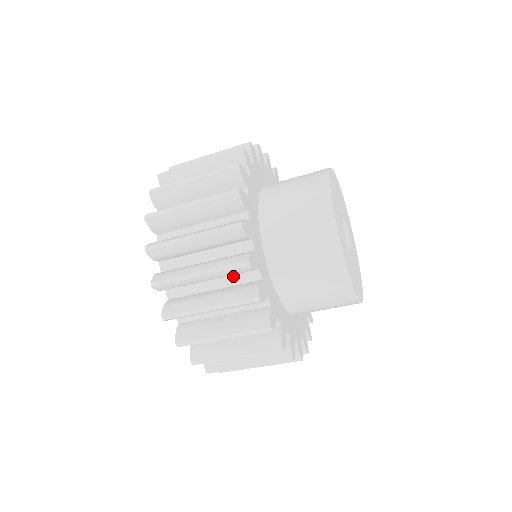
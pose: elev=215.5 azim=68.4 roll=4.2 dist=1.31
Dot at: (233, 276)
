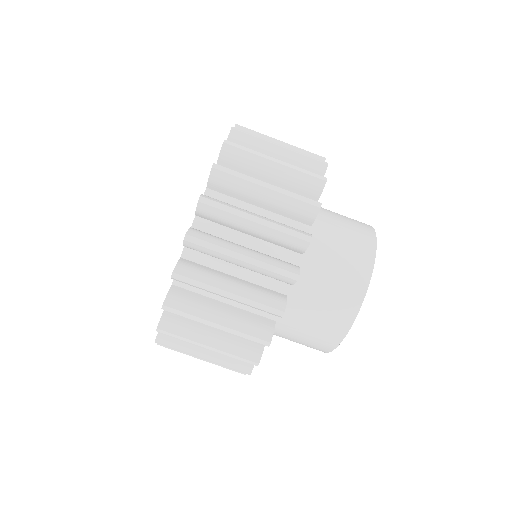
Dot at: (263, 276)
